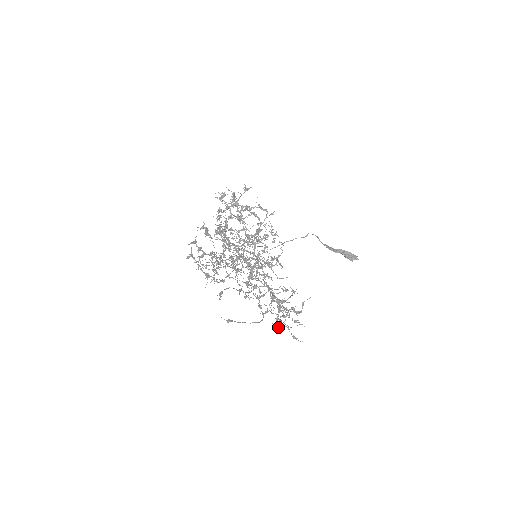
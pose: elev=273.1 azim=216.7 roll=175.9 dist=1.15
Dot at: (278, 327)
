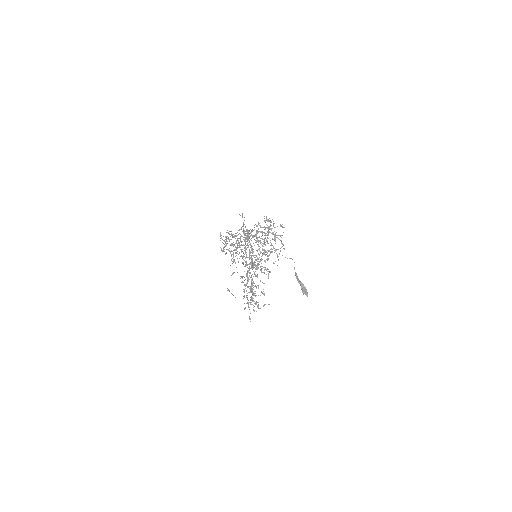
Dot at: (245, 308)
